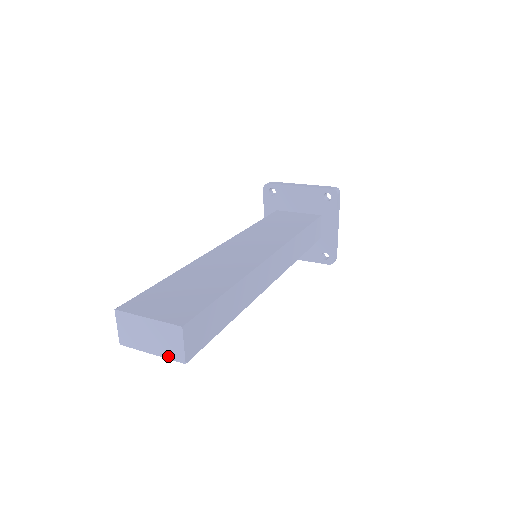
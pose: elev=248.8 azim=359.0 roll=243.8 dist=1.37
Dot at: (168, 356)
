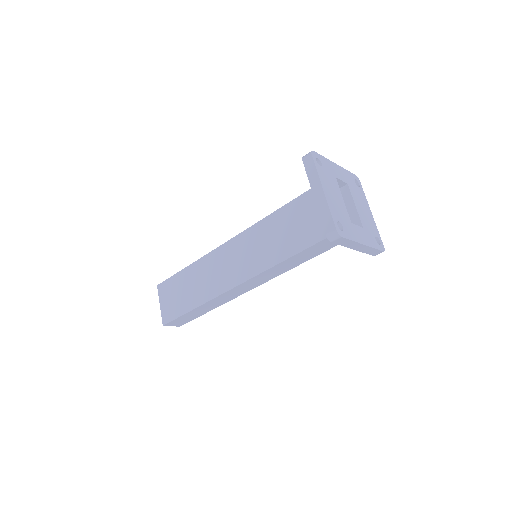
Dot at: occluded
